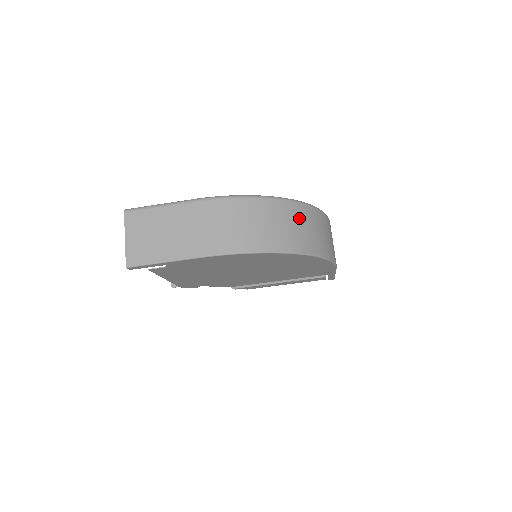
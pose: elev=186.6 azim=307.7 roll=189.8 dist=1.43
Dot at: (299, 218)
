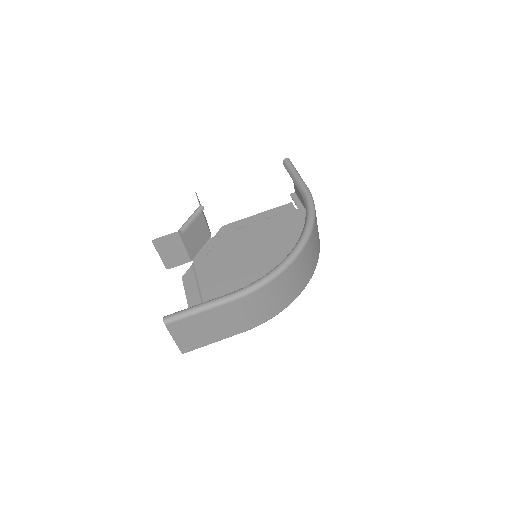
Dot at: (308, 255)
